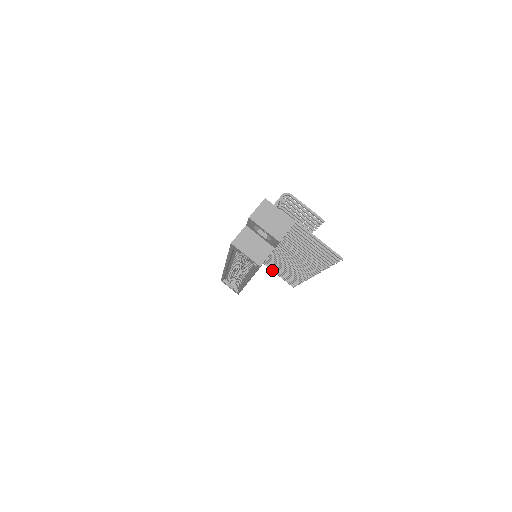
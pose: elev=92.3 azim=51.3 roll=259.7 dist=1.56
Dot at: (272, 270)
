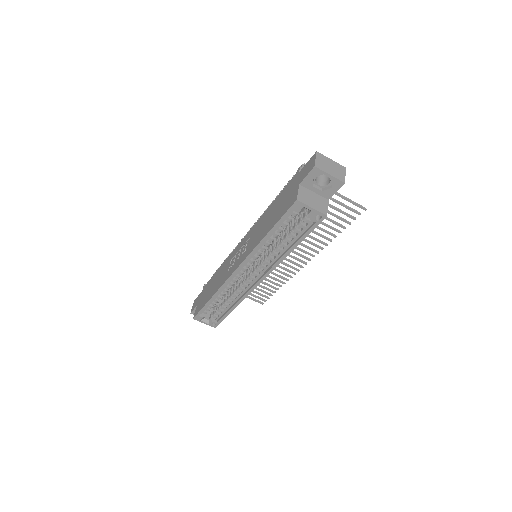
Dot at: occluded
